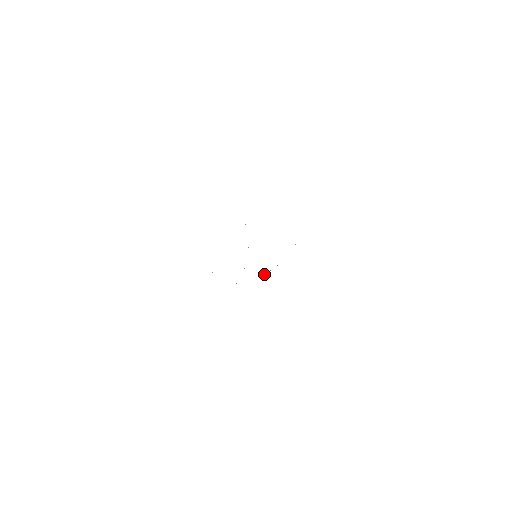
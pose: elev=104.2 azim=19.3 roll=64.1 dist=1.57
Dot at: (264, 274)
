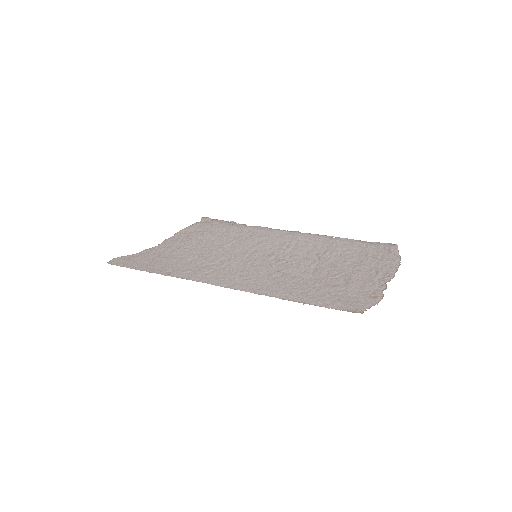
Dot at: (207, 217)
